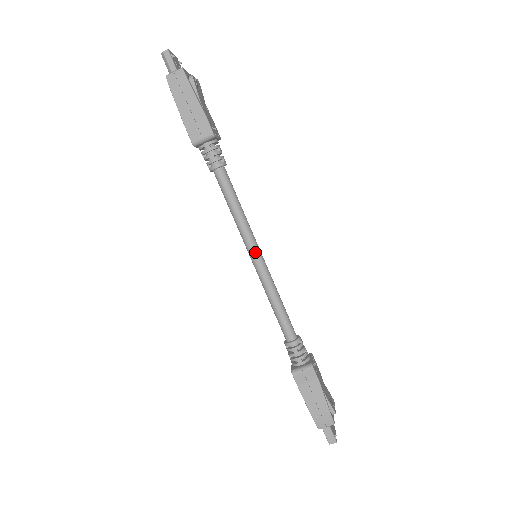
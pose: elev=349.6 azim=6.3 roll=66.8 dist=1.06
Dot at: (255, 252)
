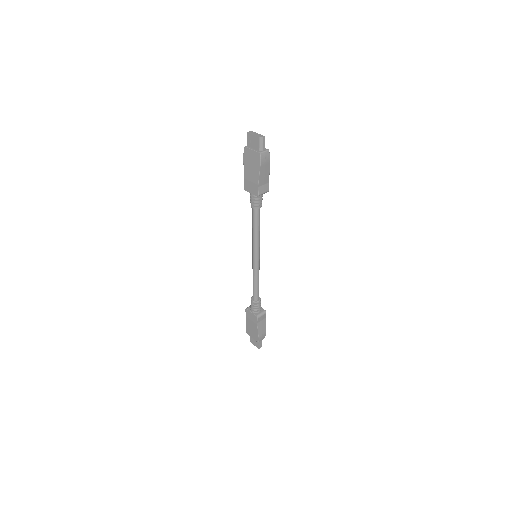
Dot at: (259, 255)
